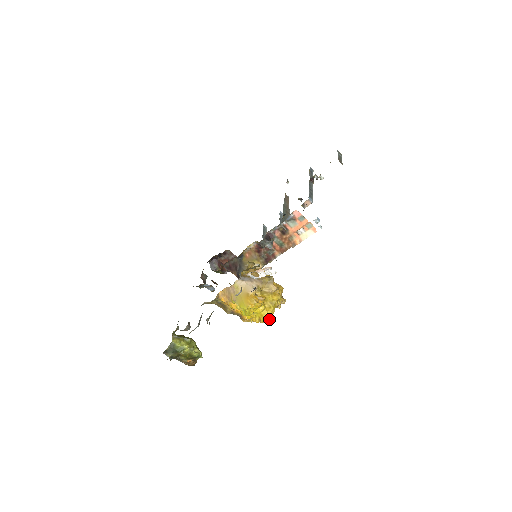
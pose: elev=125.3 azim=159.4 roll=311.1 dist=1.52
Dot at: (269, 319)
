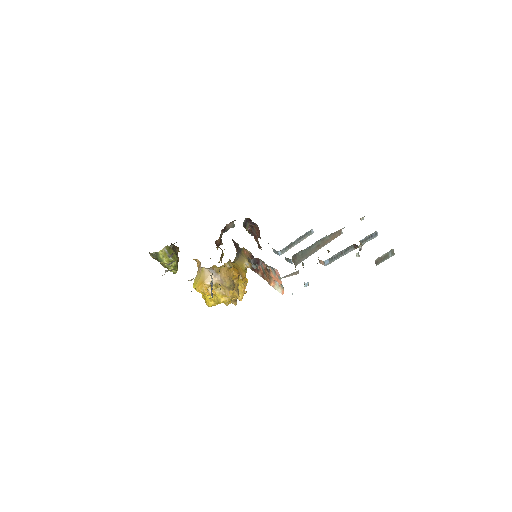
Dot at: (209, 306)
